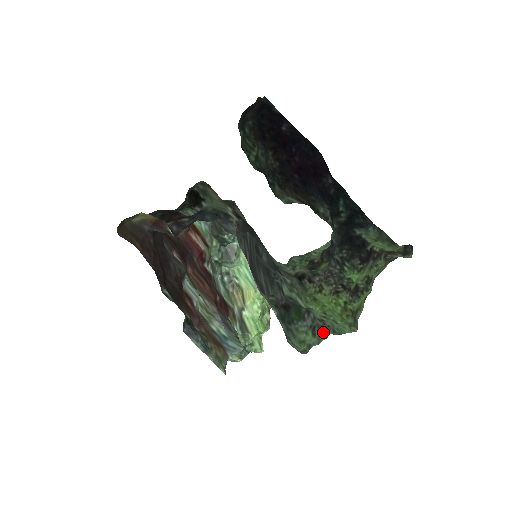
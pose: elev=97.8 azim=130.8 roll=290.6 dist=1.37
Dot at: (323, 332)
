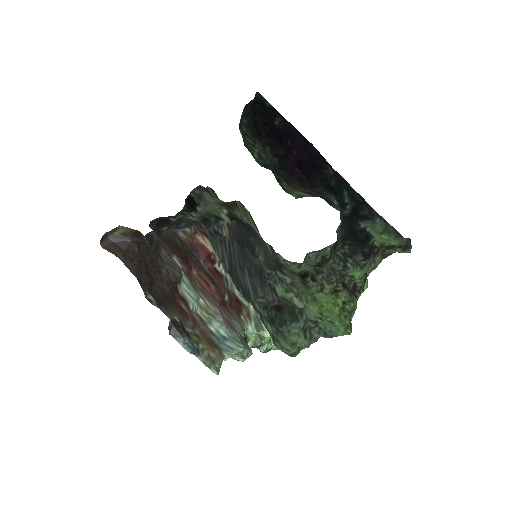
Dot at: (313, 335)
